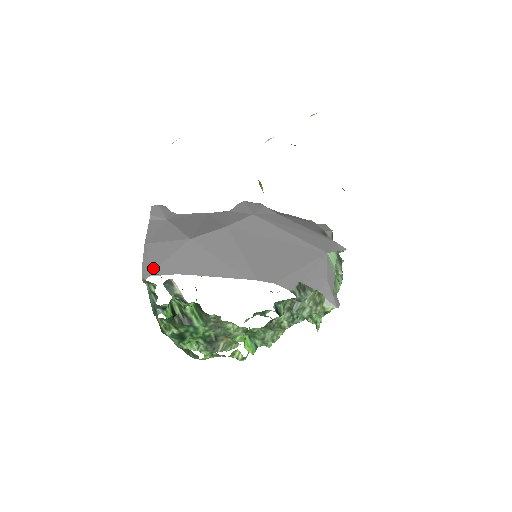
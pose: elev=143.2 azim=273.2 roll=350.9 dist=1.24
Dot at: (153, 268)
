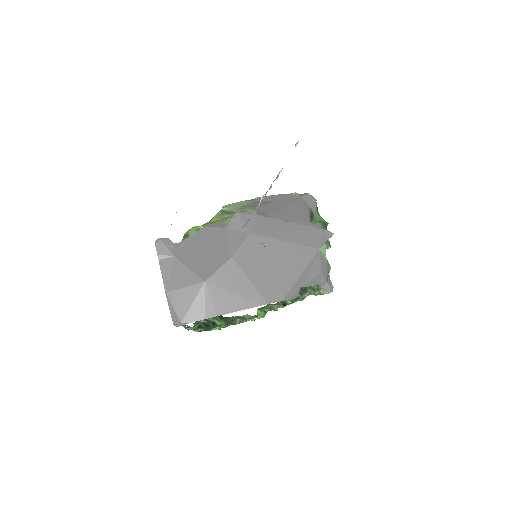
Dot at: (182, 318)
